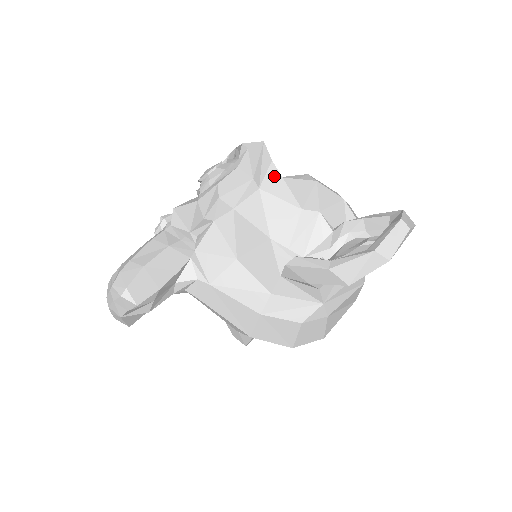
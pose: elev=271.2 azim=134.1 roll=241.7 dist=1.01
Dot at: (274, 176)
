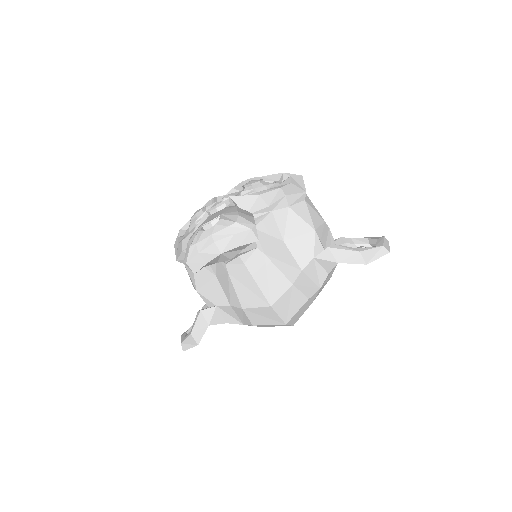
Dot at: (307, 197)
